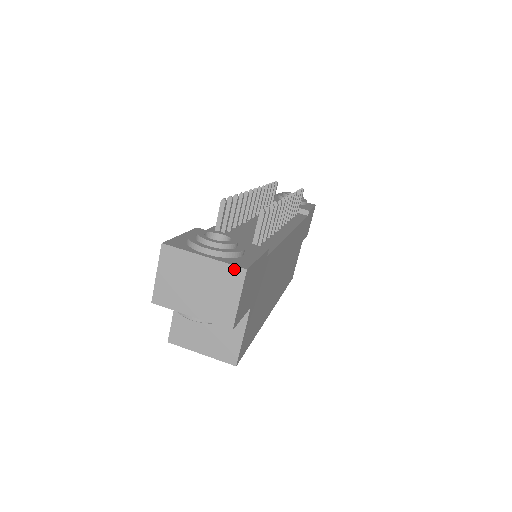
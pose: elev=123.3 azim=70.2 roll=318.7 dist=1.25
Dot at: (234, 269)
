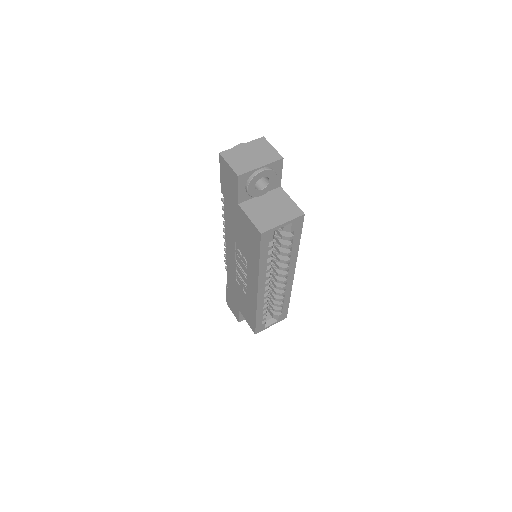
Dot at: (259, 140)
